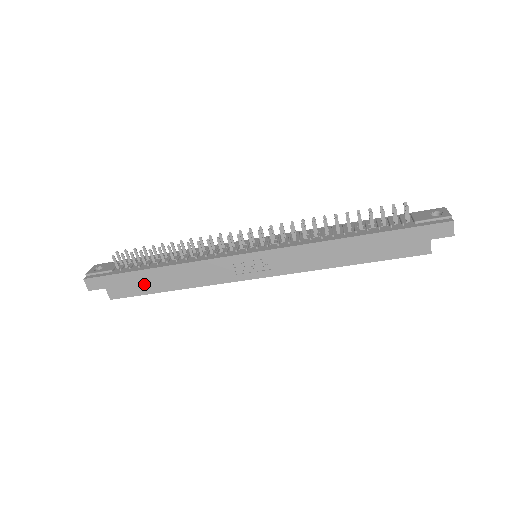
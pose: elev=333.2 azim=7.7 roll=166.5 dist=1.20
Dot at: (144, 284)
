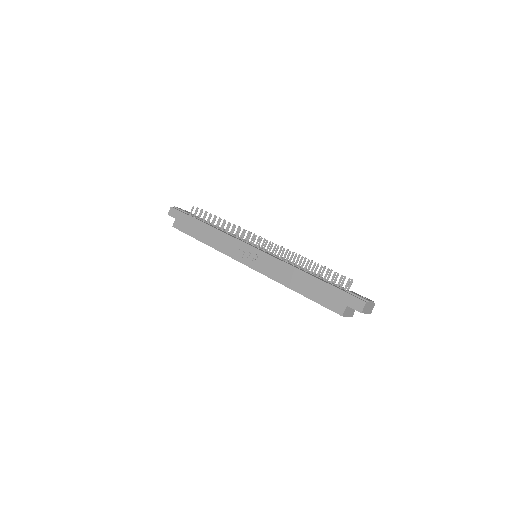
Dot at: (193, 229)
